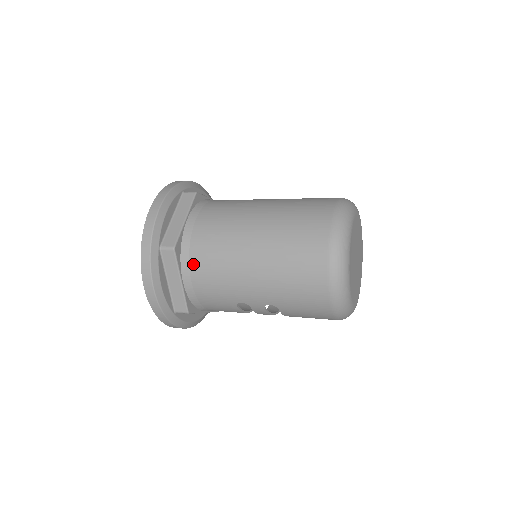
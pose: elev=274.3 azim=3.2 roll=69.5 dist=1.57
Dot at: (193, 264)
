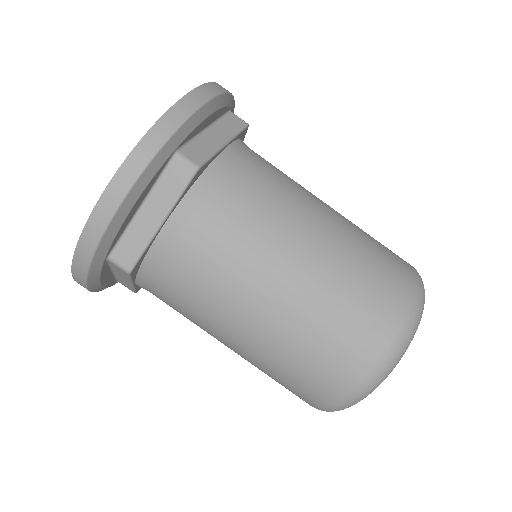
Dot at: (155, 286)
